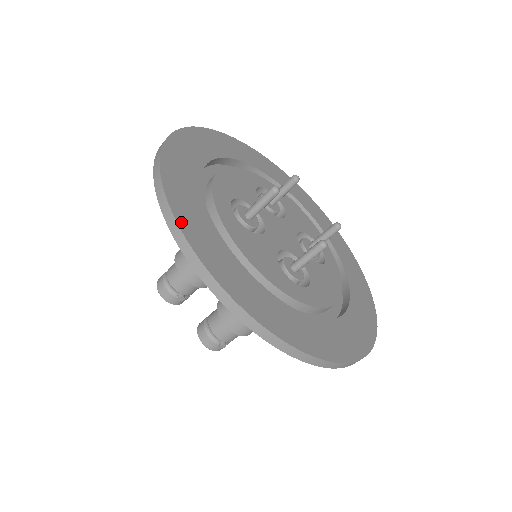
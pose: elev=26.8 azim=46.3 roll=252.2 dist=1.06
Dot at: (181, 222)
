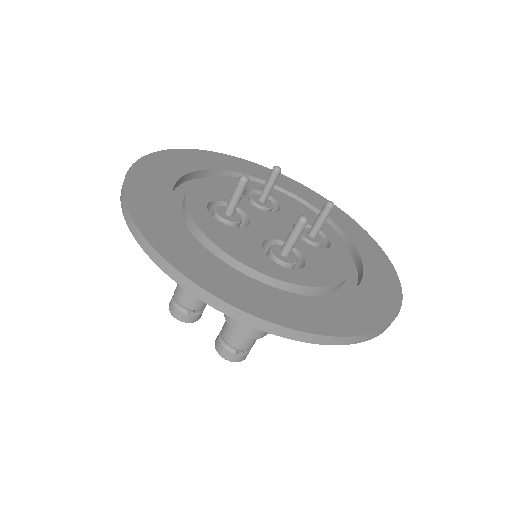
Dot at: (140, 223)
